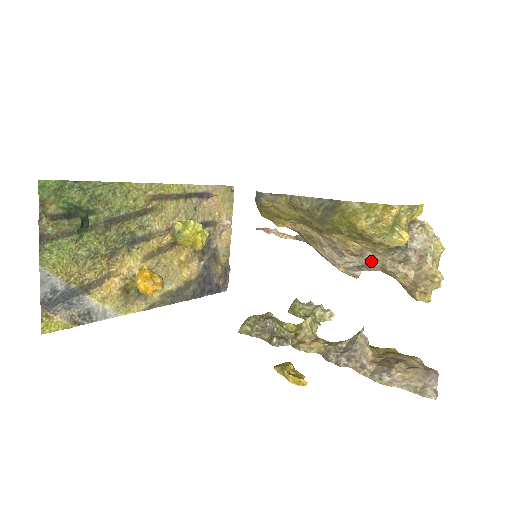
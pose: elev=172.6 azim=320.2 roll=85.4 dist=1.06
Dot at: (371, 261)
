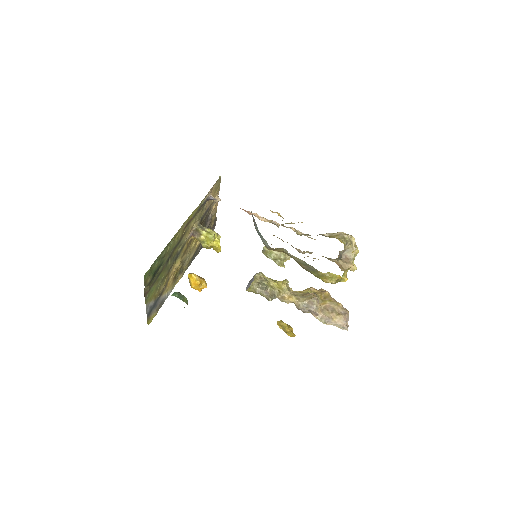
Dot at: occluded
